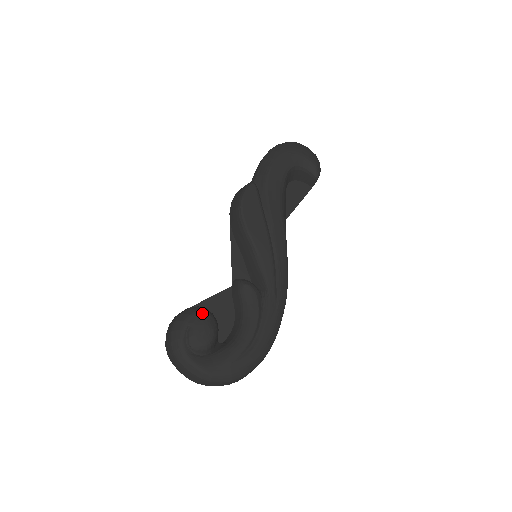
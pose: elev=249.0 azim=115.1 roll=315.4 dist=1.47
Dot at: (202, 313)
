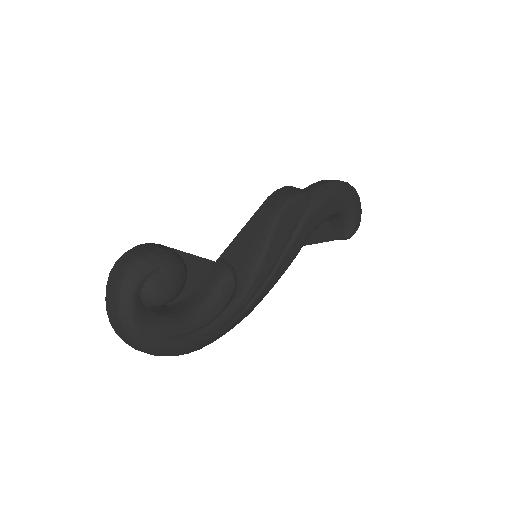
Dot at: (182, 268)
